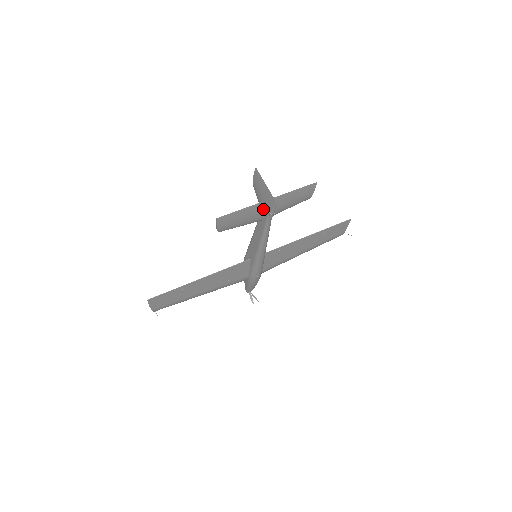
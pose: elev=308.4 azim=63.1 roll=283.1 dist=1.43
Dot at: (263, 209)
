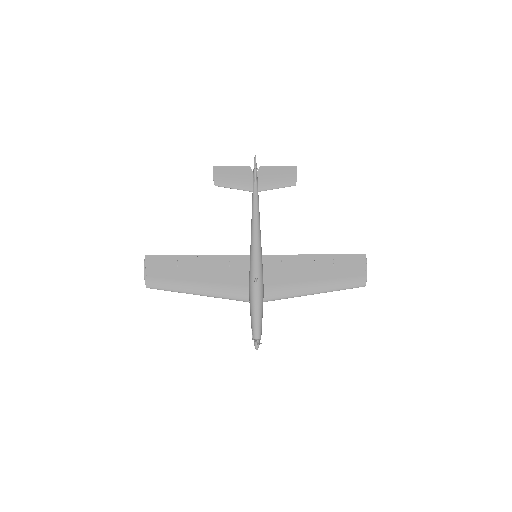
Dot at: (251, 175)
